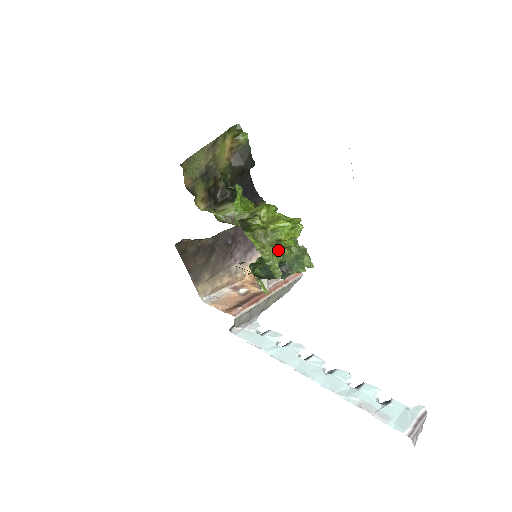
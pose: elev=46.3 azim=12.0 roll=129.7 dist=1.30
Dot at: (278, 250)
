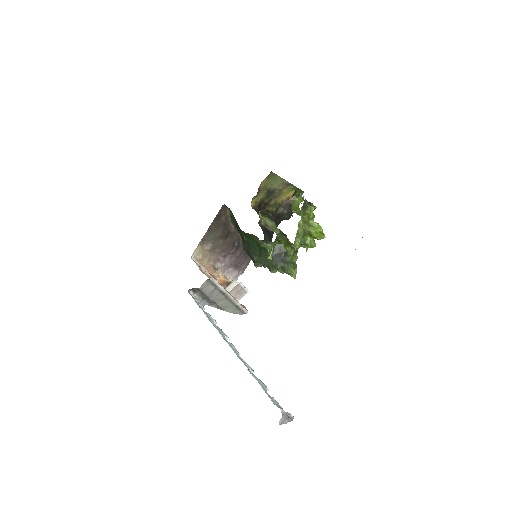
Dot at: (301, 239)
